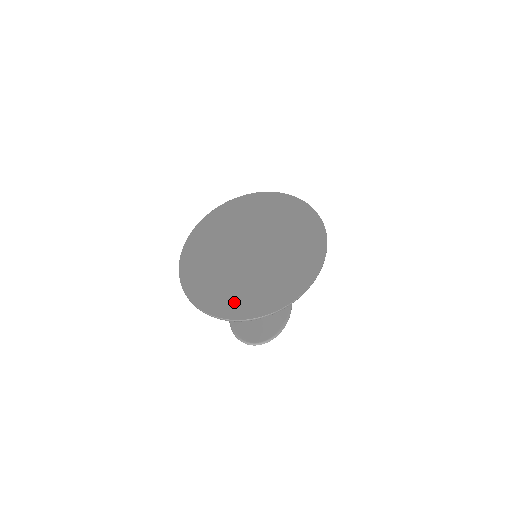
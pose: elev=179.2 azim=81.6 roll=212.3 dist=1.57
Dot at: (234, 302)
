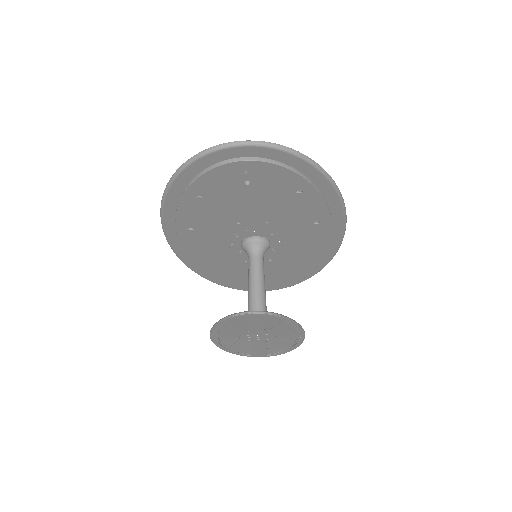
Dot at: occluded
